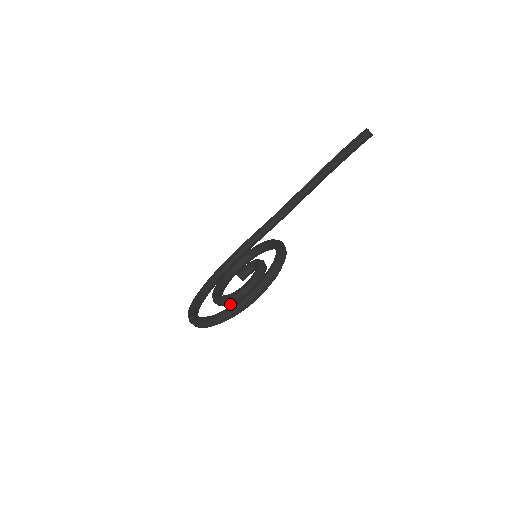
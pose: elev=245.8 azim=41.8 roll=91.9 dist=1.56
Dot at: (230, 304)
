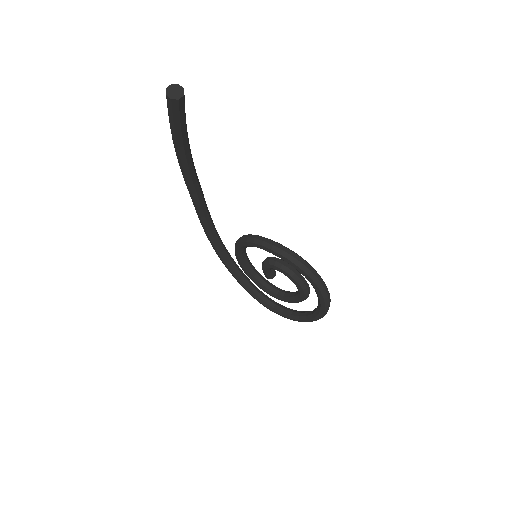
Dot at: occluded
